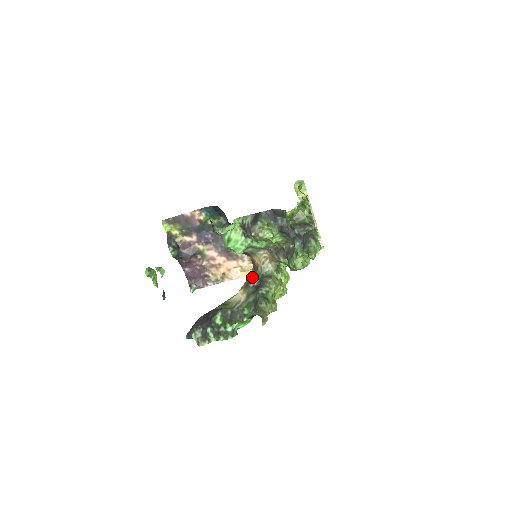
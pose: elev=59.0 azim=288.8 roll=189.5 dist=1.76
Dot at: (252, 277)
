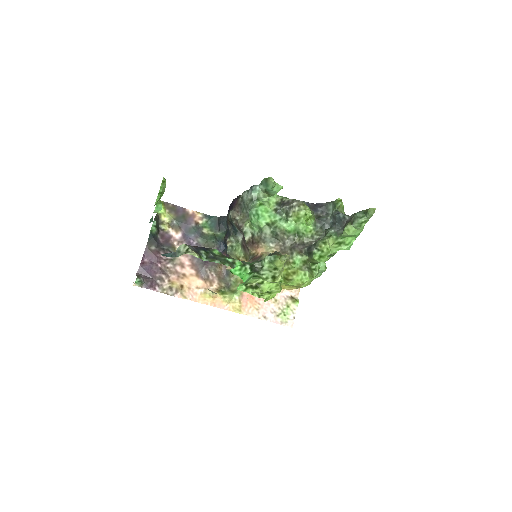
Dot at: (250, 262)
